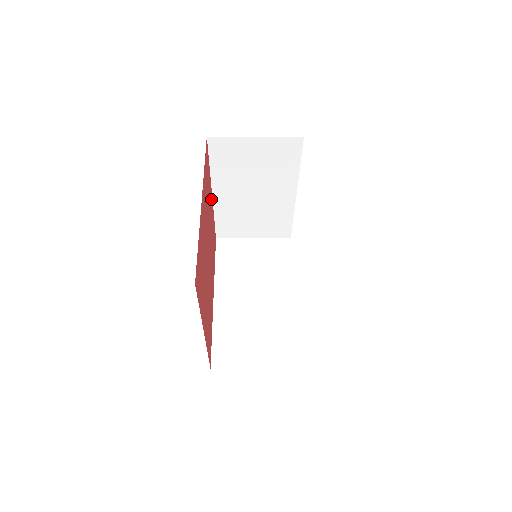
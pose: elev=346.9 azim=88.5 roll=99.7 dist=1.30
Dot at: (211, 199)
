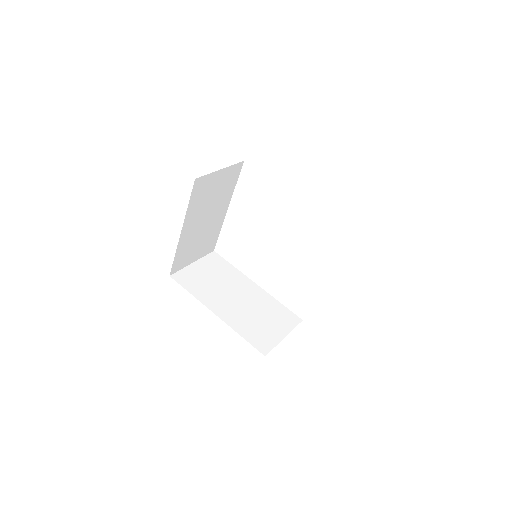
Dot at: occluded
